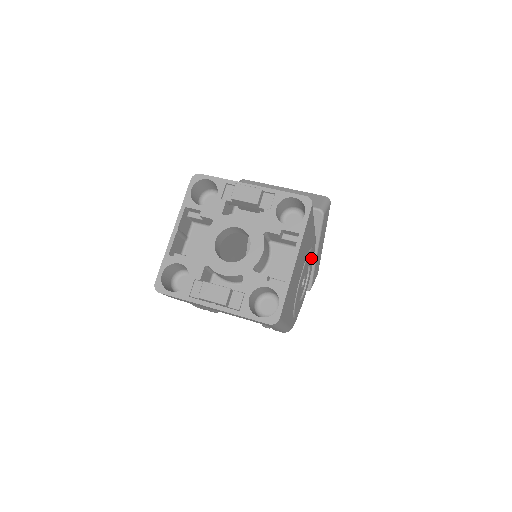
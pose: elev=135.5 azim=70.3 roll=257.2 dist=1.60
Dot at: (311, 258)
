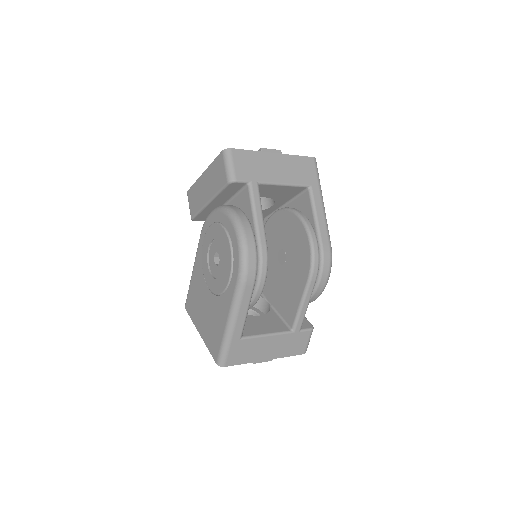
Dot at: occluded
